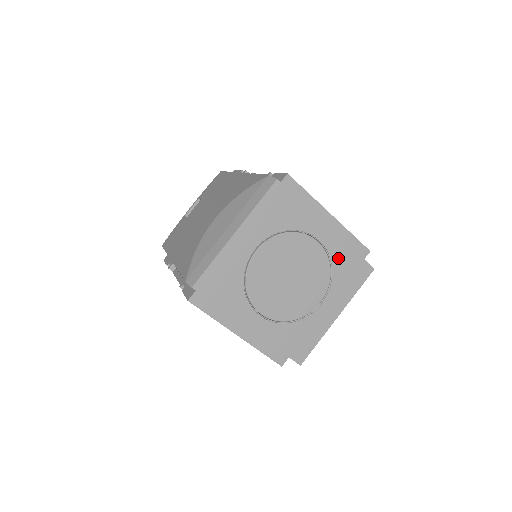
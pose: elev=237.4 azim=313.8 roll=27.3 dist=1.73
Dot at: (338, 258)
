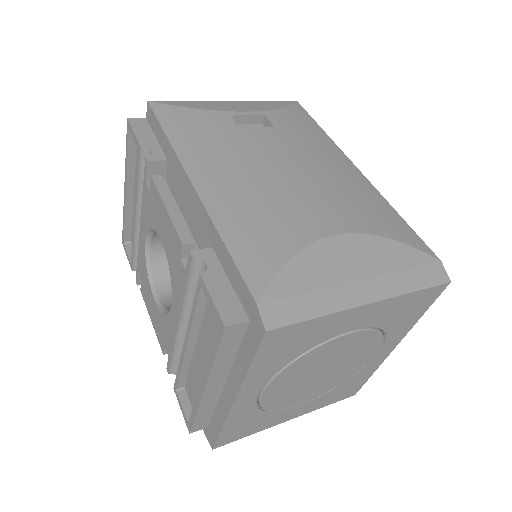
Dot at: (360, 375)
